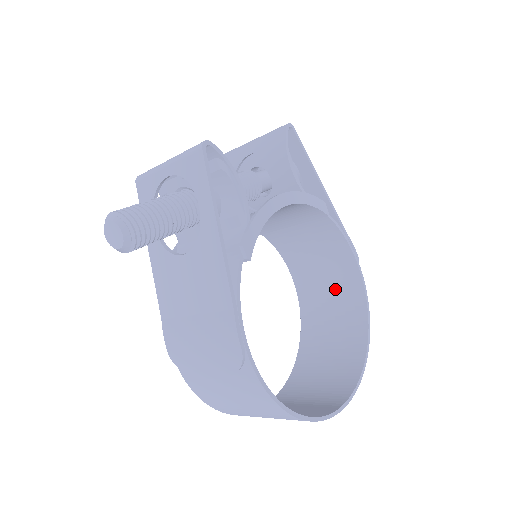
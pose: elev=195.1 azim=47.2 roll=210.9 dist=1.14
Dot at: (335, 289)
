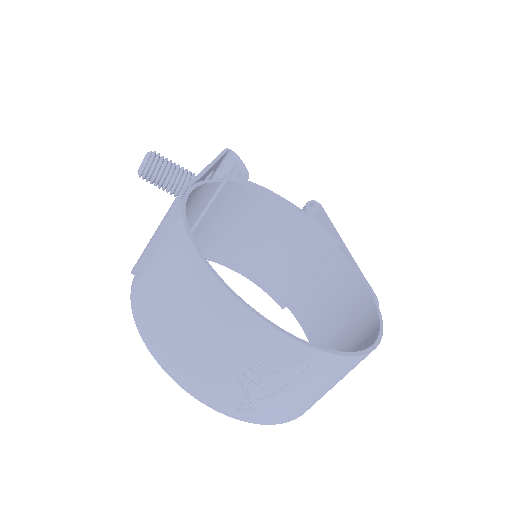
Dot at: (352, 342)
